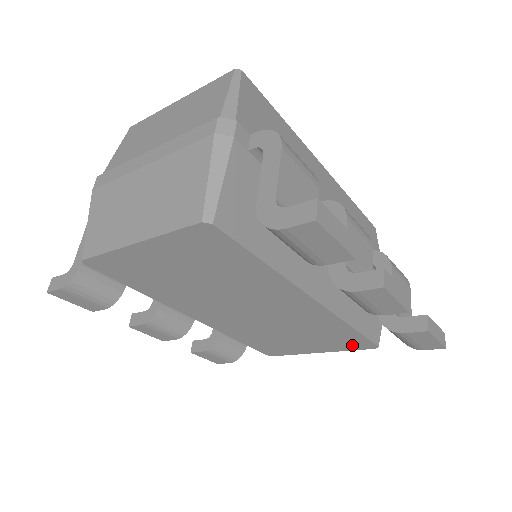
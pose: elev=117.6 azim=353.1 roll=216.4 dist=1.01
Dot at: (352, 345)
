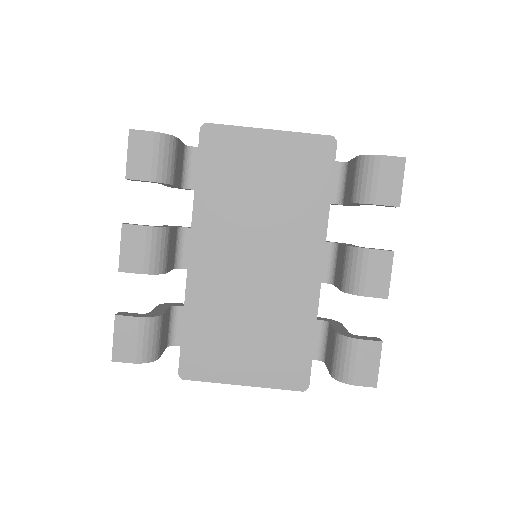
Dot at: (288, 375)
